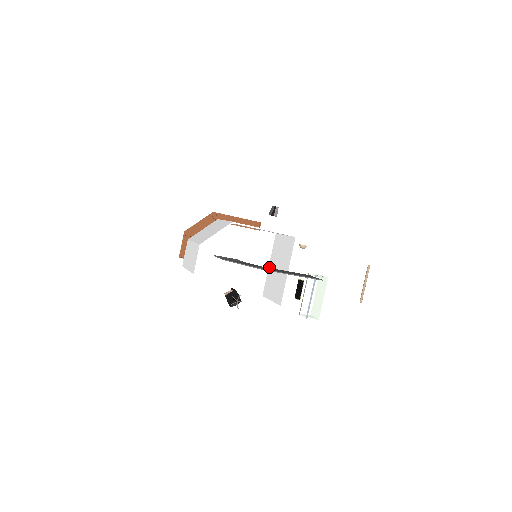
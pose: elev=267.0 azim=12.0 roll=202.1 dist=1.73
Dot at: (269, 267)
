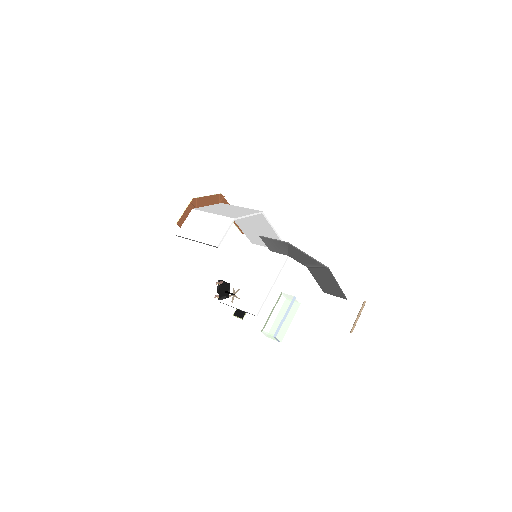
Dot at: (236, 274)
